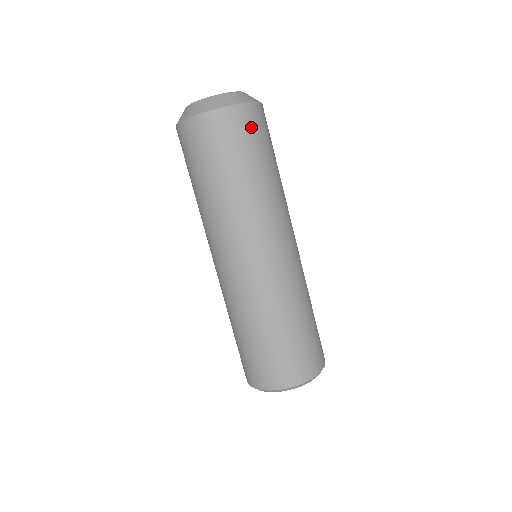
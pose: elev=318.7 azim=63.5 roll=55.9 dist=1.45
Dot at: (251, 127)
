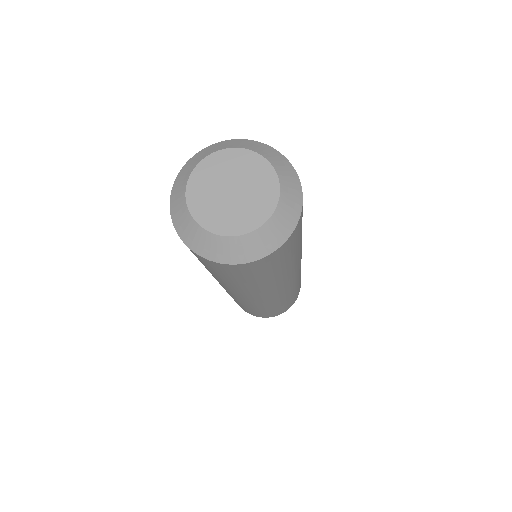
Dot at: (271, 263)
